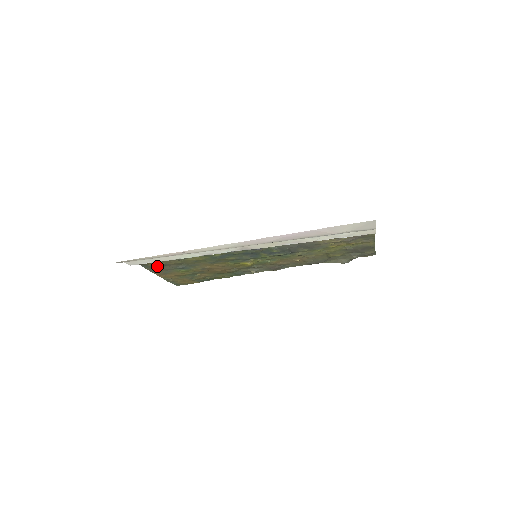
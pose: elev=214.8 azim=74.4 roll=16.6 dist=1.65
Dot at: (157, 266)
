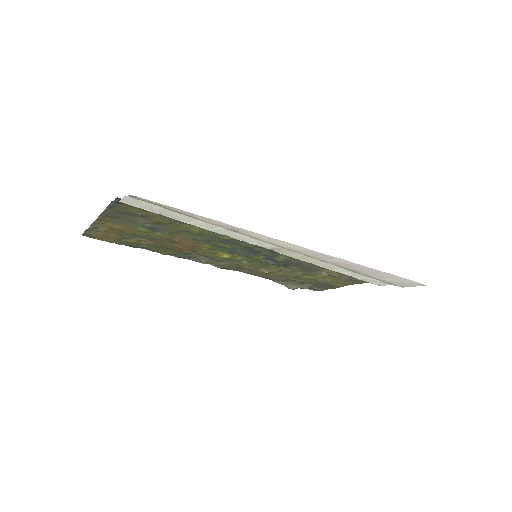
Dot at: (128, 212)
